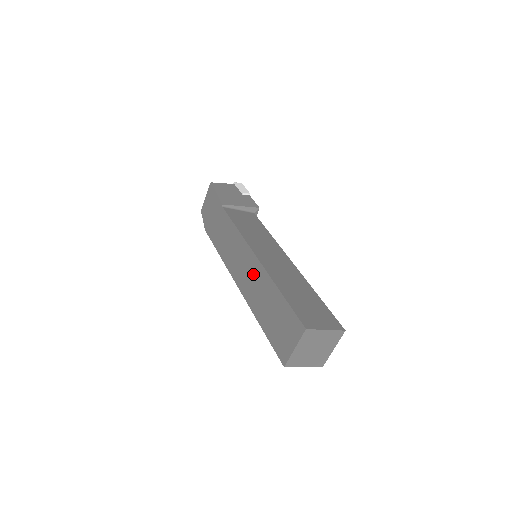
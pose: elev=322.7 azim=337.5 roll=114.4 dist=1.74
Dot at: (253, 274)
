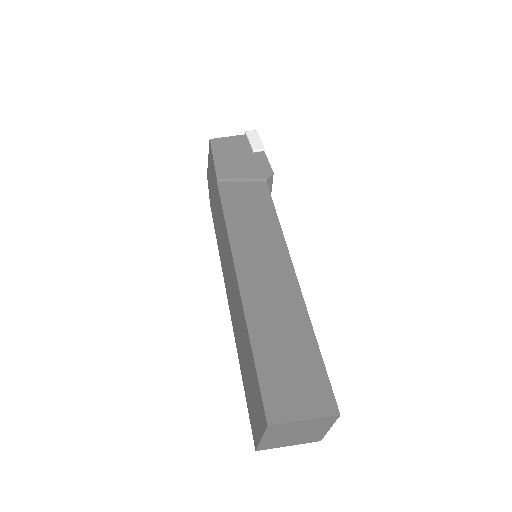
Dot at: (235, 299)
